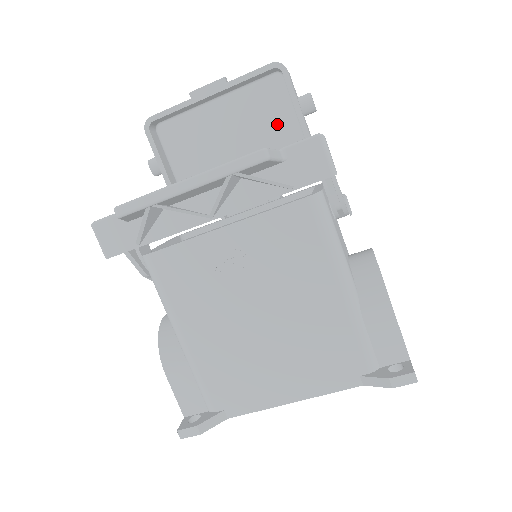
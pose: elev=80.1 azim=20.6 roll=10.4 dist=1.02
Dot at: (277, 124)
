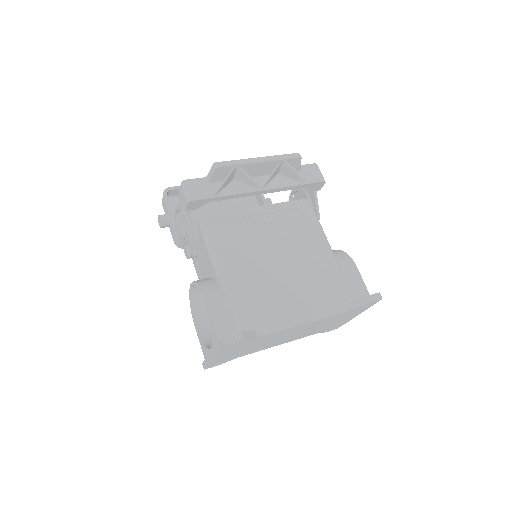
Dot at: occluded
